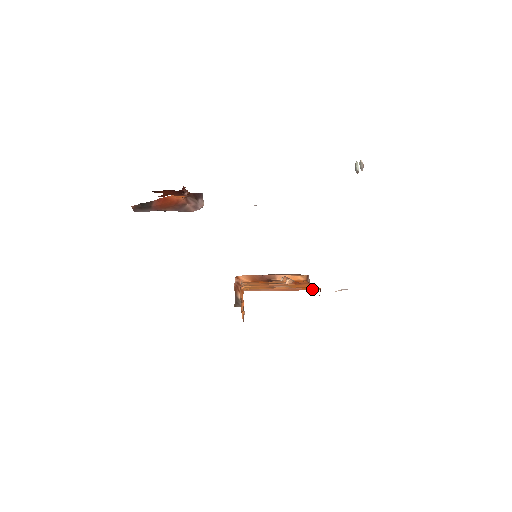
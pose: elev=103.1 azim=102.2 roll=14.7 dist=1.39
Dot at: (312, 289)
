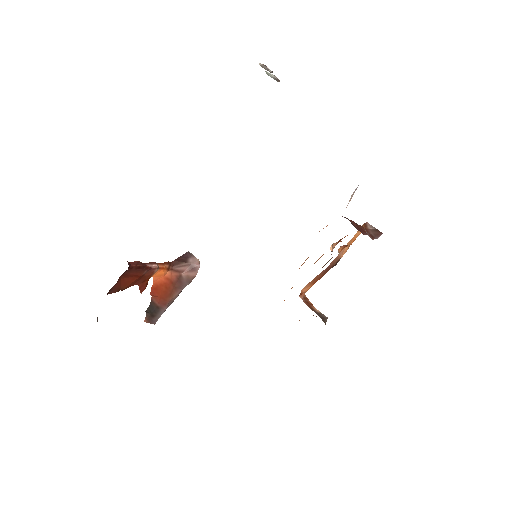
Dot at: occluded
